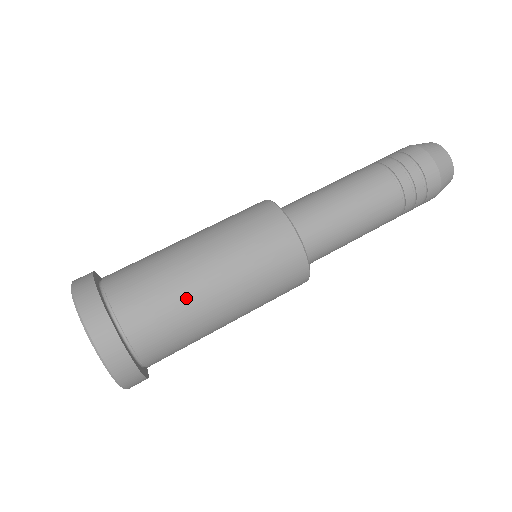
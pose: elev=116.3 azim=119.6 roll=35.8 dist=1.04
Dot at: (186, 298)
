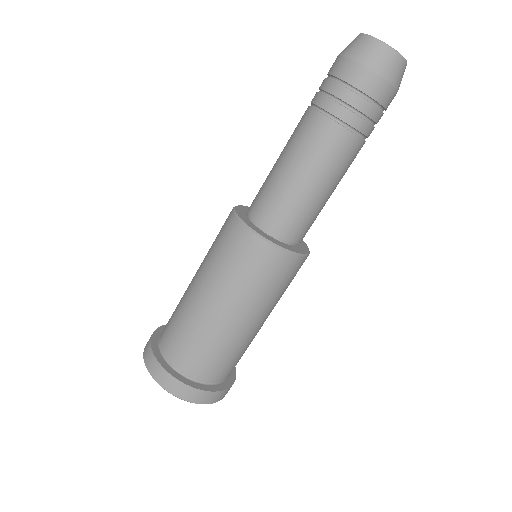
Dot at: (237, 343)
